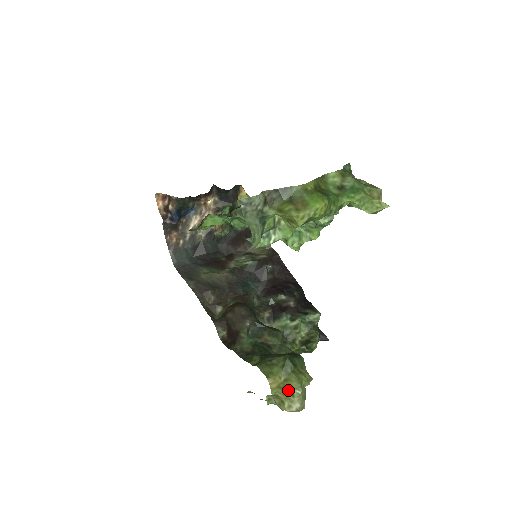
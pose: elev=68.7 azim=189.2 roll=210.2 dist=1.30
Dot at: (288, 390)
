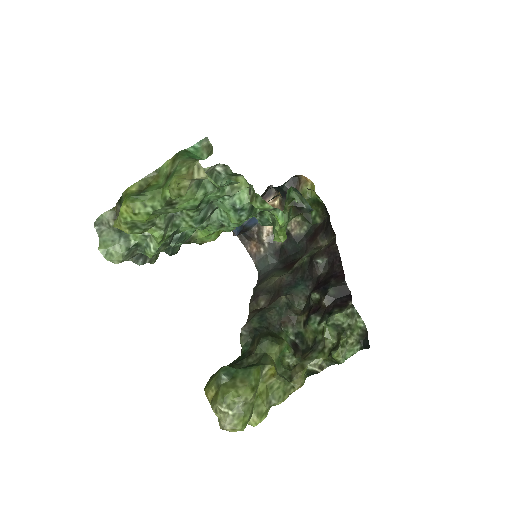
Dot at: (213, 405)
